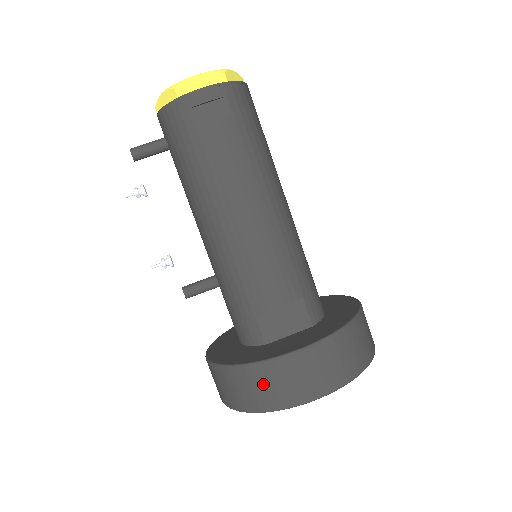
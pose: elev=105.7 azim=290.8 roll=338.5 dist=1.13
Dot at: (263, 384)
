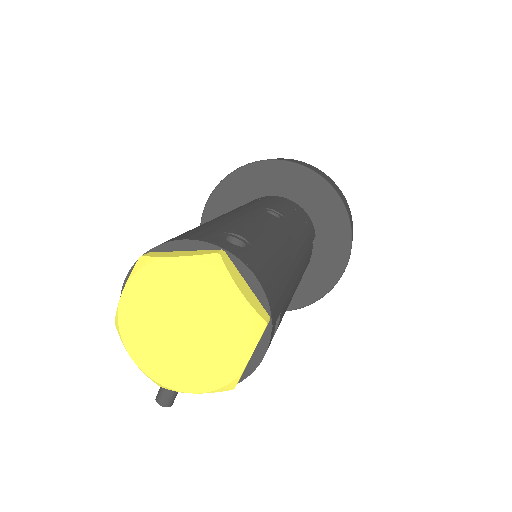
Dot at: occluded
